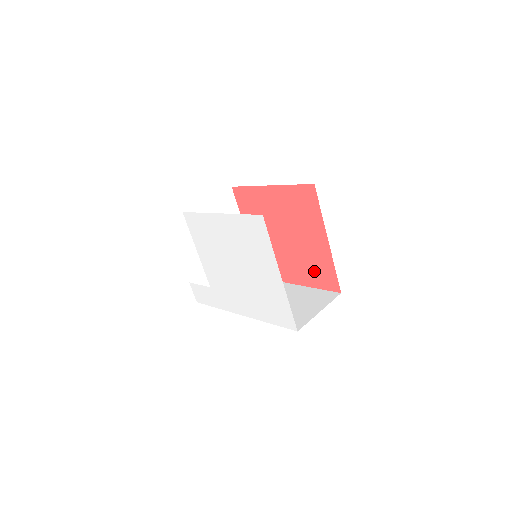
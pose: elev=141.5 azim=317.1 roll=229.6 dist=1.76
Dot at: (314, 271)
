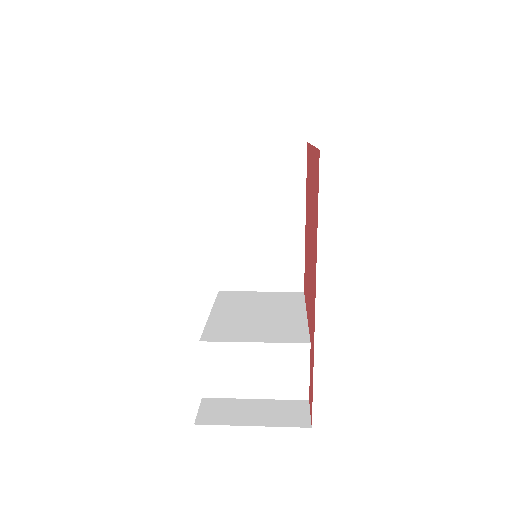
Dot at: (315, 201)
